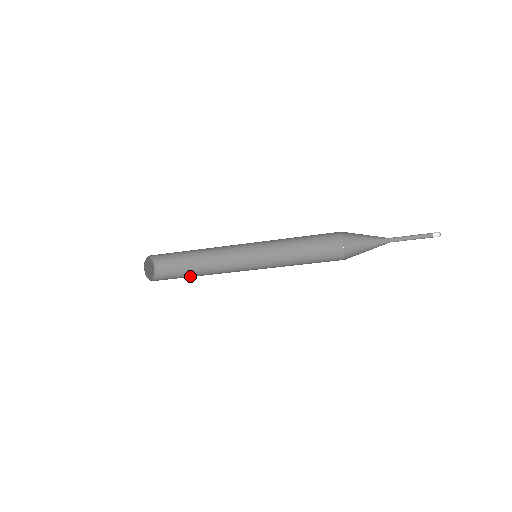
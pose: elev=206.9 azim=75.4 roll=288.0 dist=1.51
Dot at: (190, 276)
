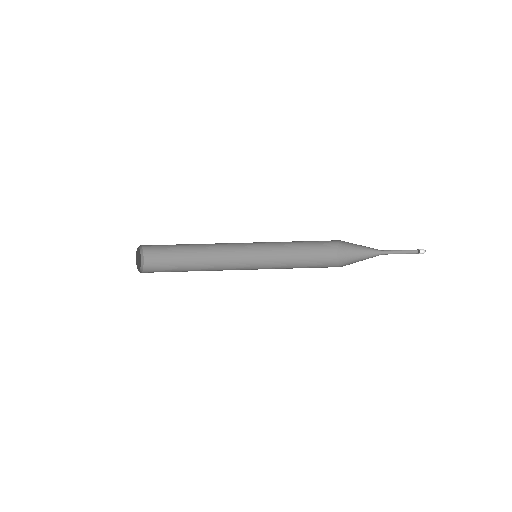
Dot at: (184, 255)
